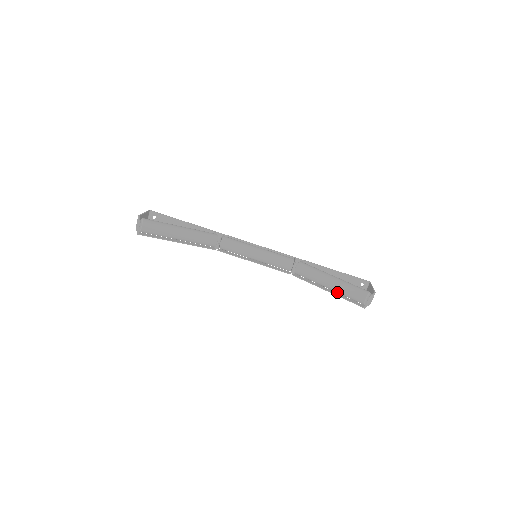
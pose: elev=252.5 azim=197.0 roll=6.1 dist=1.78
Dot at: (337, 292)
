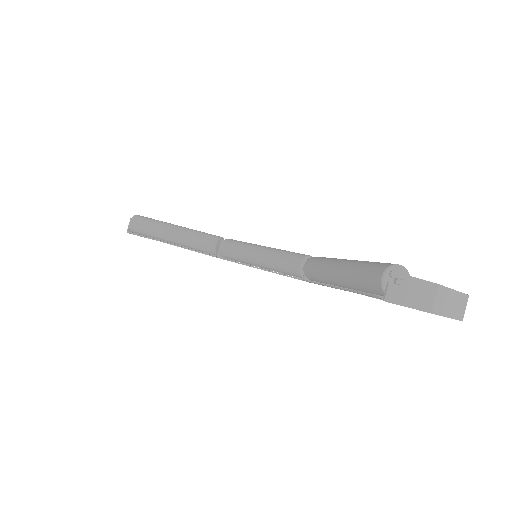
Dot at: (348, 285)
